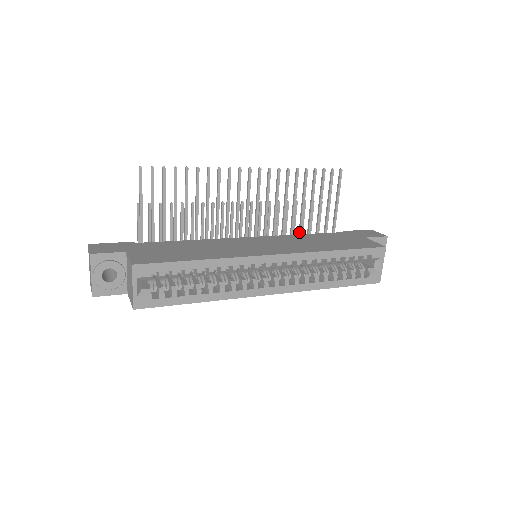
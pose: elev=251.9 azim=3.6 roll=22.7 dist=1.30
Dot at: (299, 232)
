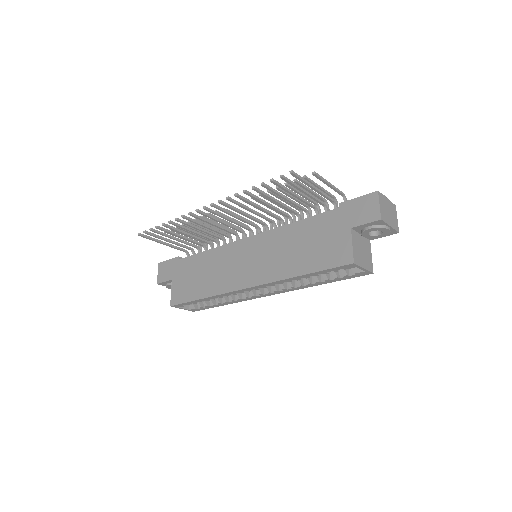
Dot at: (294, 213)
